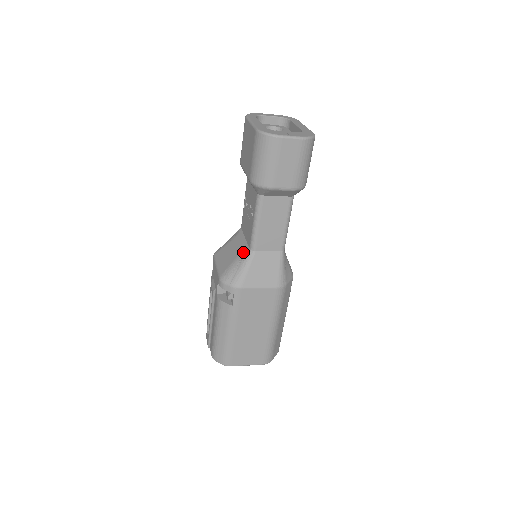
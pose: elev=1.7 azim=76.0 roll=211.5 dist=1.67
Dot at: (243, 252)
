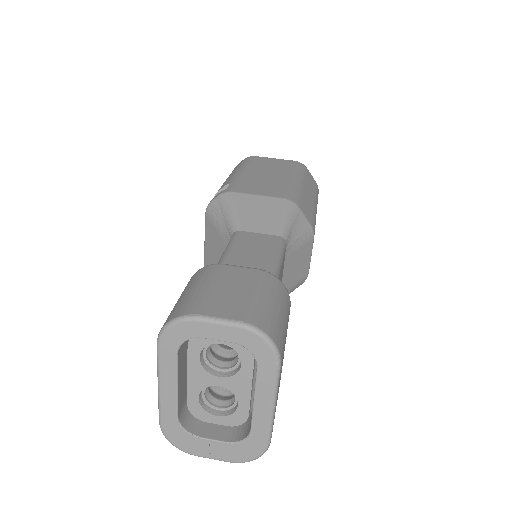
Dot at: occluded
